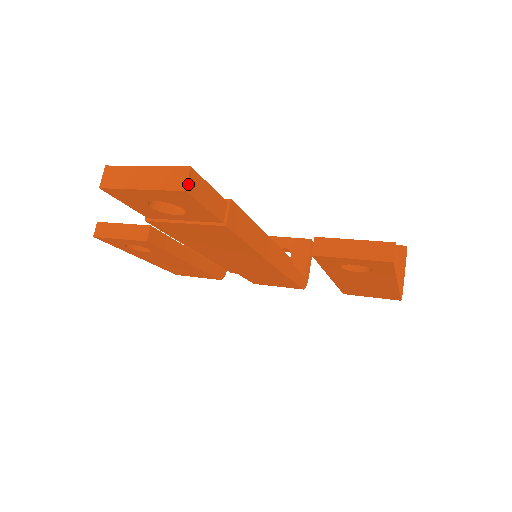
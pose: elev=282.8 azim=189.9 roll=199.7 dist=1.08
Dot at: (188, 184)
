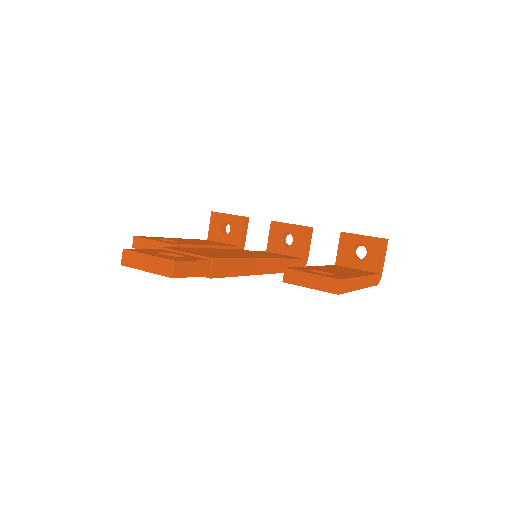
Dot at: (174, 273)
